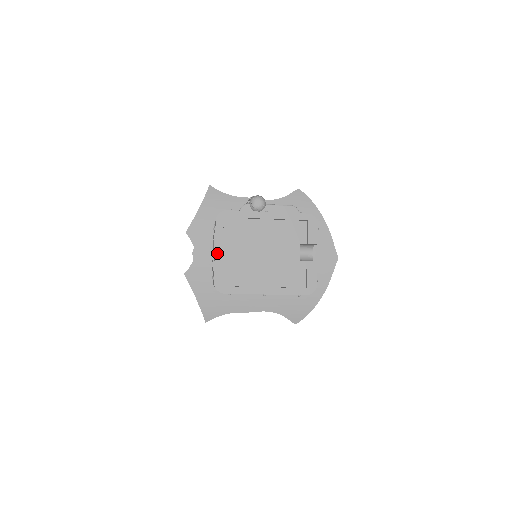
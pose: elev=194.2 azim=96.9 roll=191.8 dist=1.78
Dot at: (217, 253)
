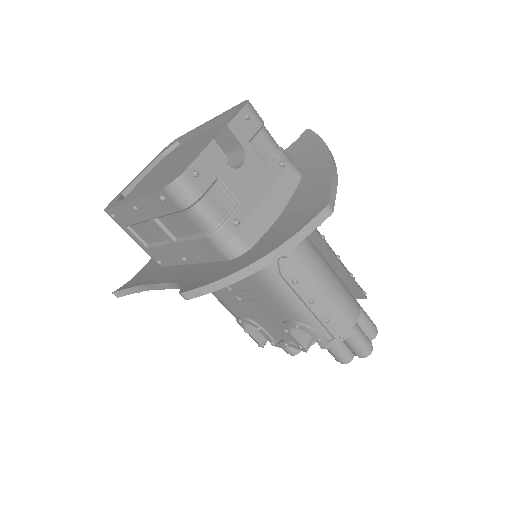
Dot at: (138, 176)
